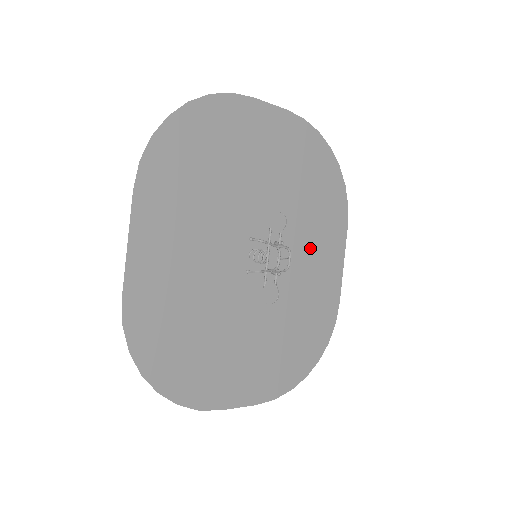
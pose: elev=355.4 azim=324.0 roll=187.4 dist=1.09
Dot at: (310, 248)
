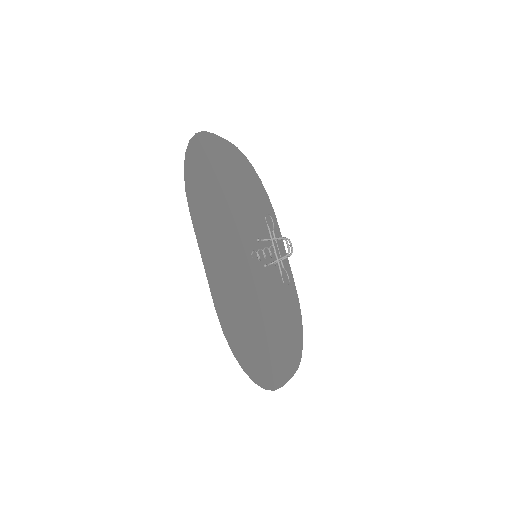
Dot at: occluded
